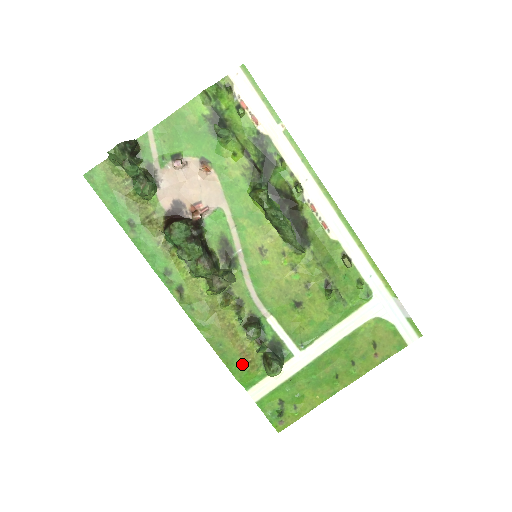
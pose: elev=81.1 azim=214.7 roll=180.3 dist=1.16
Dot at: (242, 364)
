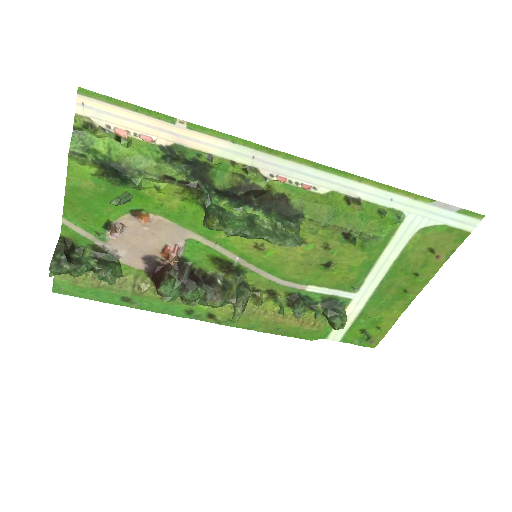
Dot at: (308, 331)
